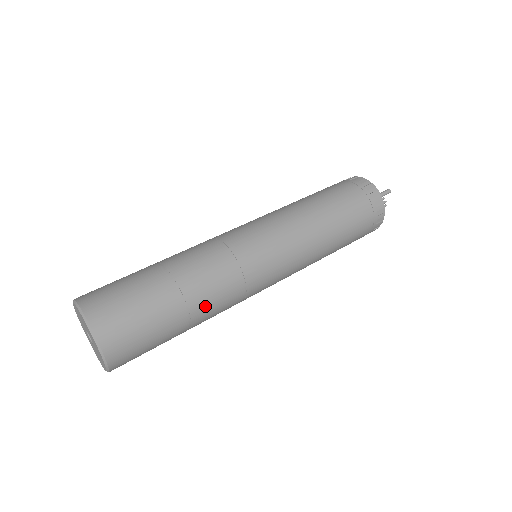
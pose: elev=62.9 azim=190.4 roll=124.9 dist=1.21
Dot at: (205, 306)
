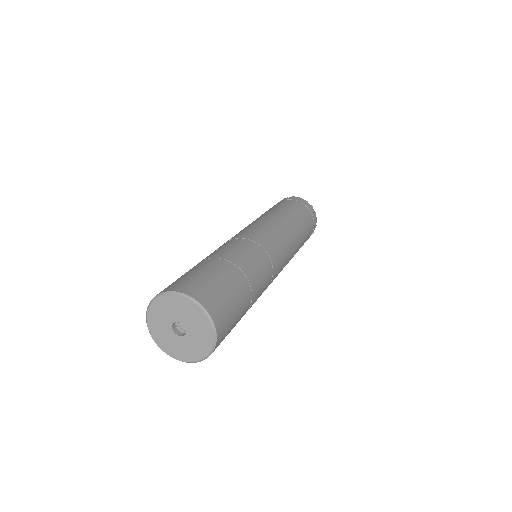
Dot at: occluded
